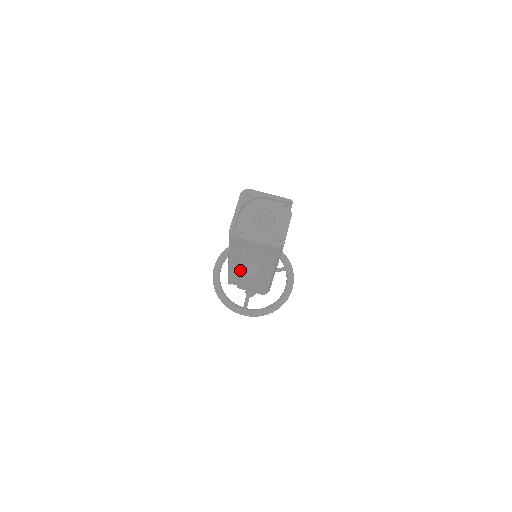
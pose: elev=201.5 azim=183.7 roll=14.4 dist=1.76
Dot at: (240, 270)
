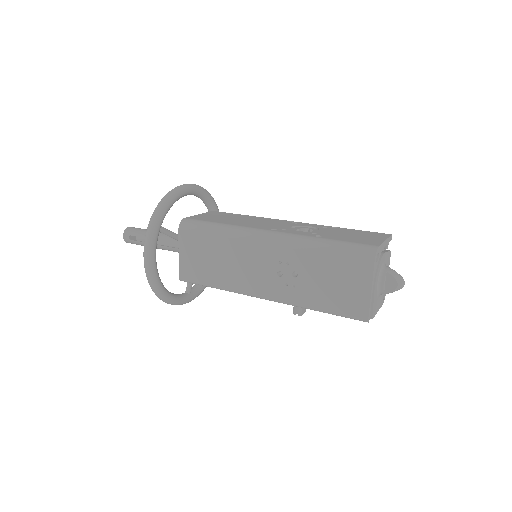
Dot at: occluded
